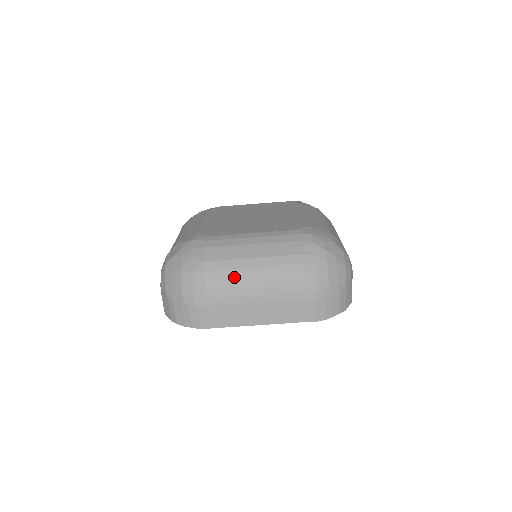
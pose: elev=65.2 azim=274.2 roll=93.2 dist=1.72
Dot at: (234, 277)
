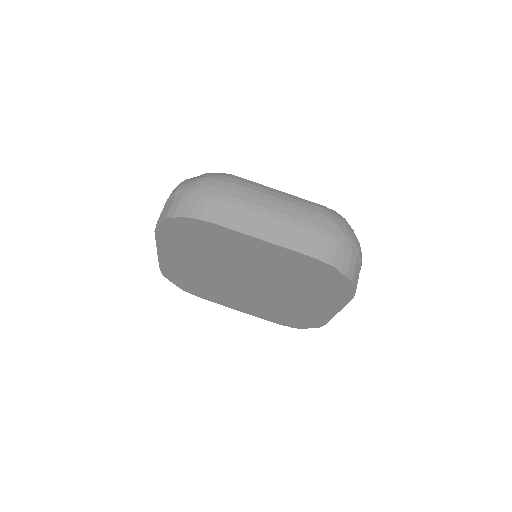
Dot at: (257, 191)
